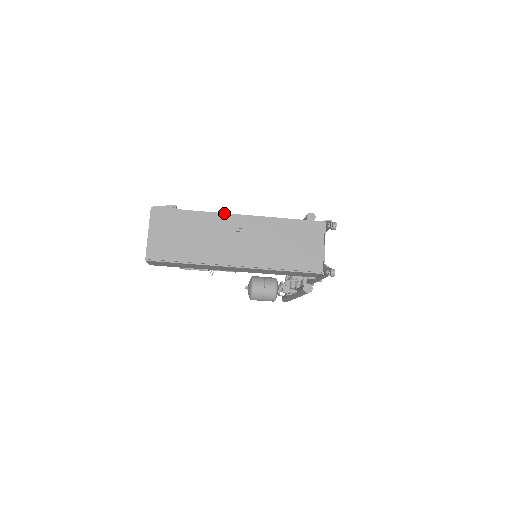
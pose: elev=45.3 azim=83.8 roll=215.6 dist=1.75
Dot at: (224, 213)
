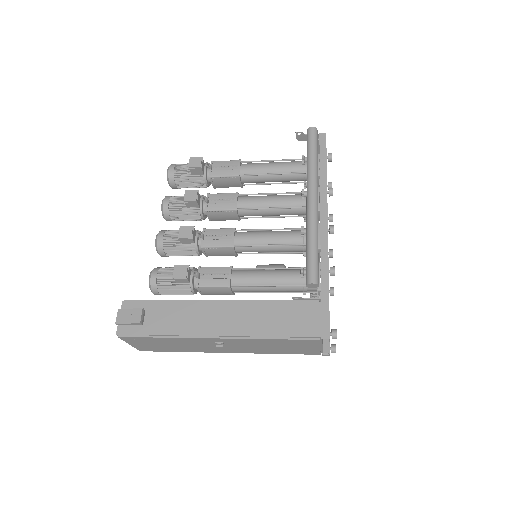
Dot at: (197, 336)
